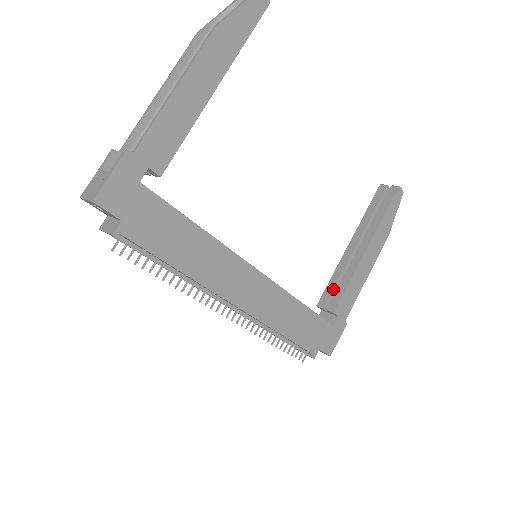
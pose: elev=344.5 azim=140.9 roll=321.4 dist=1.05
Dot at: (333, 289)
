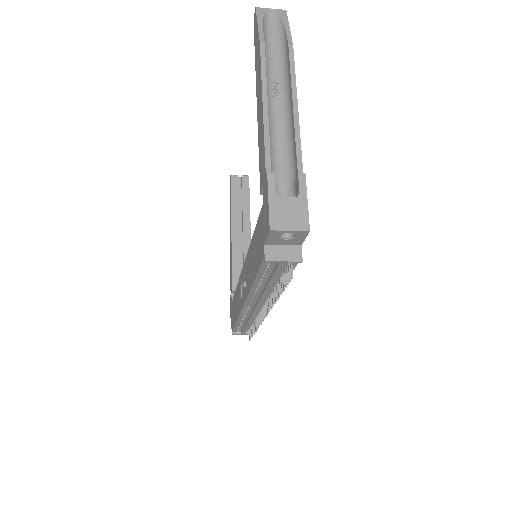
Dot at: (240, 272)
